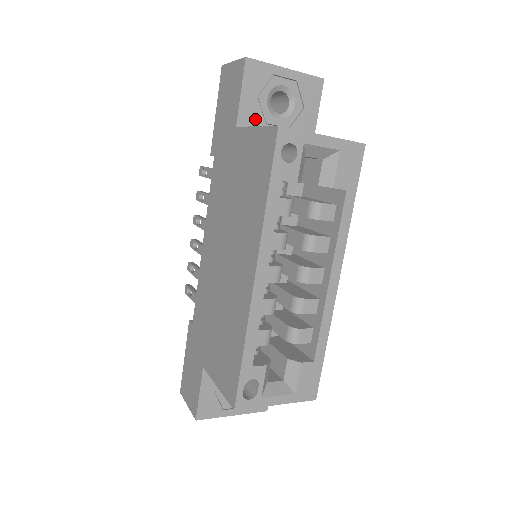
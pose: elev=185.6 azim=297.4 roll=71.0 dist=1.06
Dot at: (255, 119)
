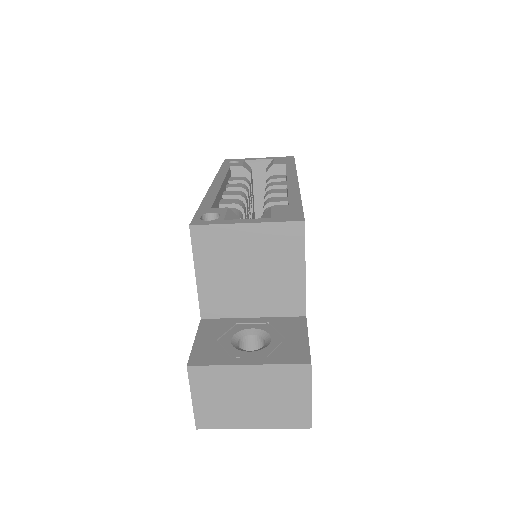
Dot at: occluded
